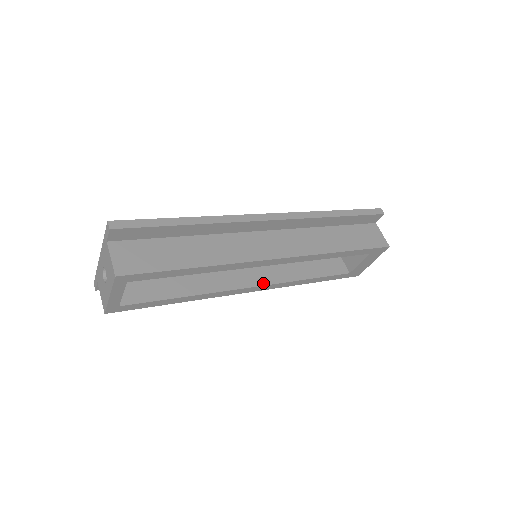
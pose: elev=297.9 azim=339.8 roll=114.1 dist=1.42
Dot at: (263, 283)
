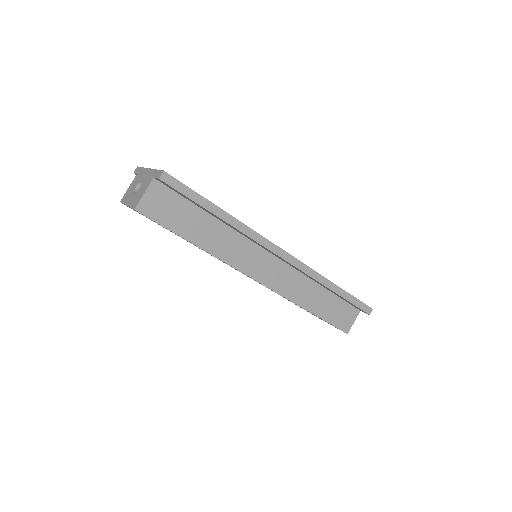
Dot at: occluded
